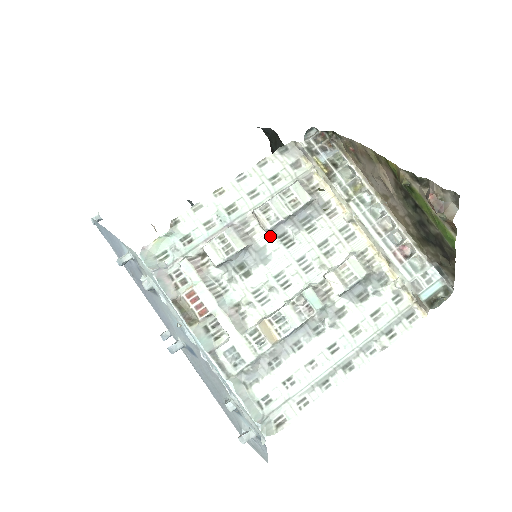
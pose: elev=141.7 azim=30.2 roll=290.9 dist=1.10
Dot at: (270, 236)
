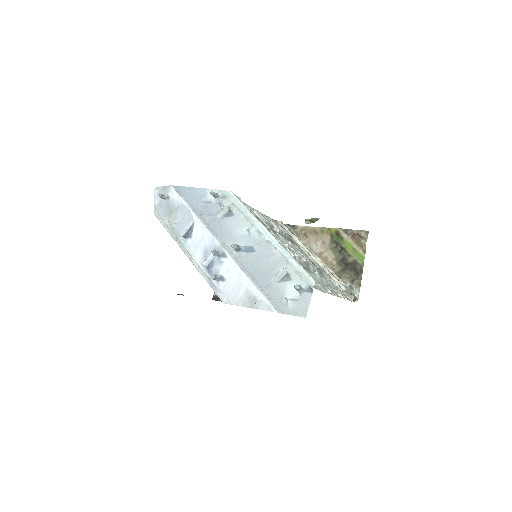
Dot at: (280, 234)
